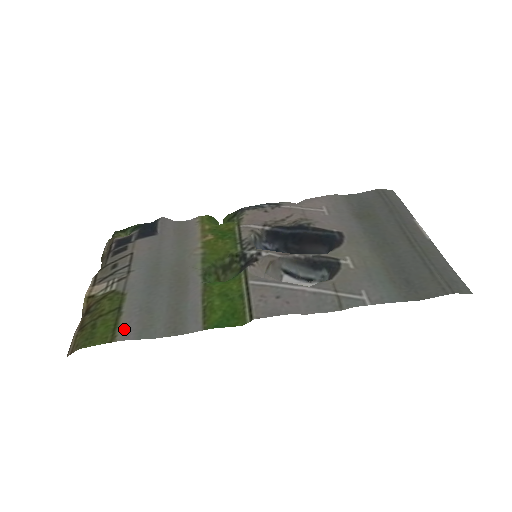
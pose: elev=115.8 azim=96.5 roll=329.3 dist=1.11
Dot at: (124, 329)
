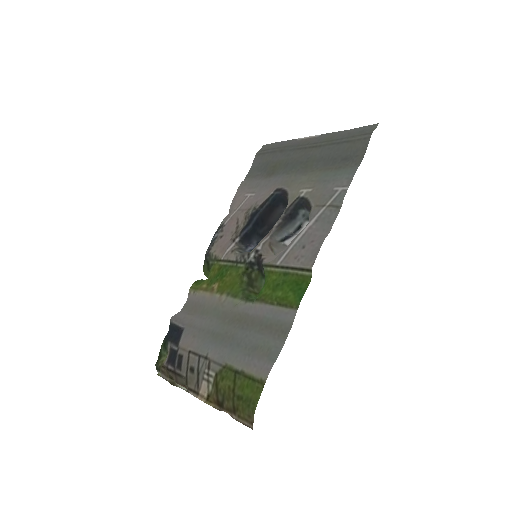
Dot at: (259, 372)
